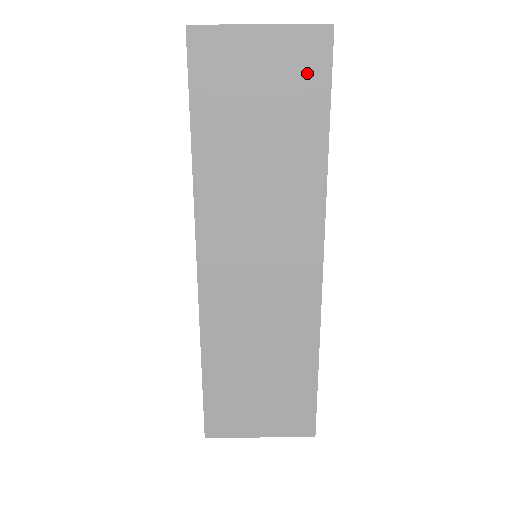
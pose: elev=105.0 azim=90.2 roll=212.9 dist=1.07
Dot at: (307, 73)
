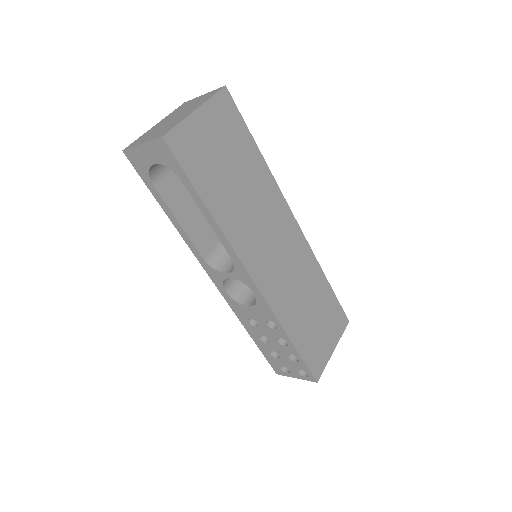
Dot at: (231, 122)
